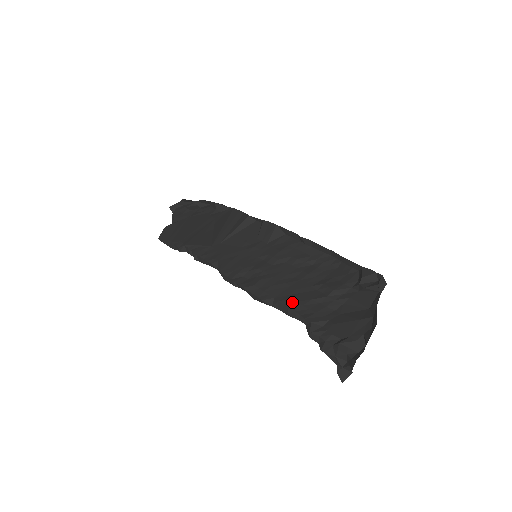
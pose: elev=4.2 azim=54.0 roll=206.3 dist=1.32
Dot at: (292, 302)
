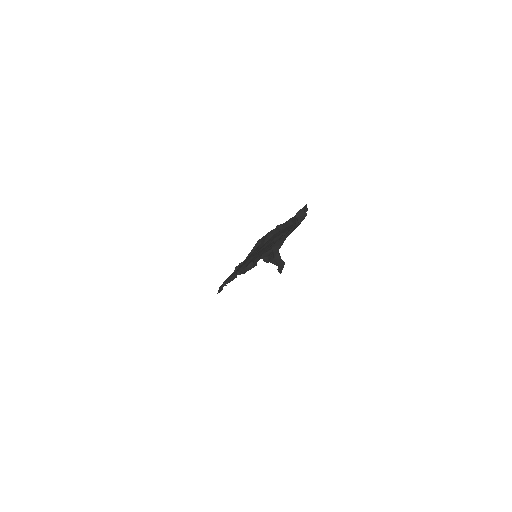
Dot at: (260, 254)
